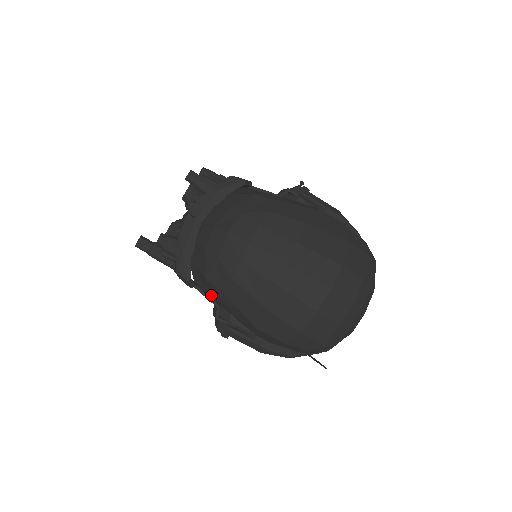
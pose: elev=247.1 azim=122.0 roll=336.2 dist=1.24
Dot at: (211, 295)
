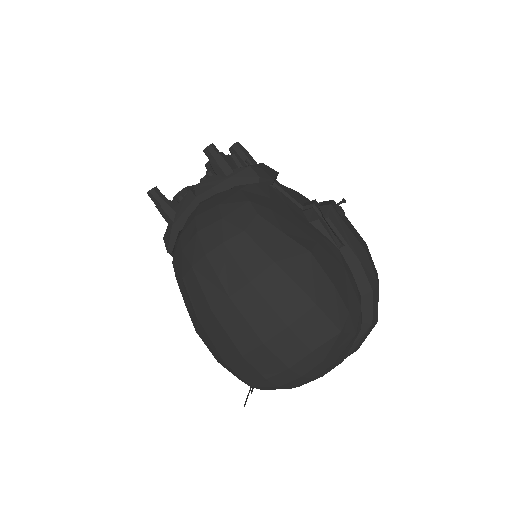
Dot at: occluded
